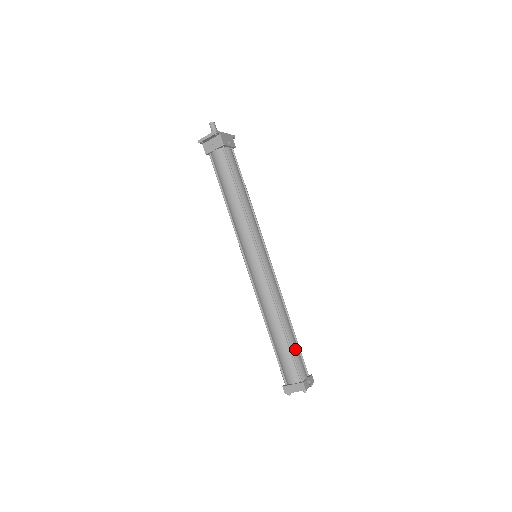
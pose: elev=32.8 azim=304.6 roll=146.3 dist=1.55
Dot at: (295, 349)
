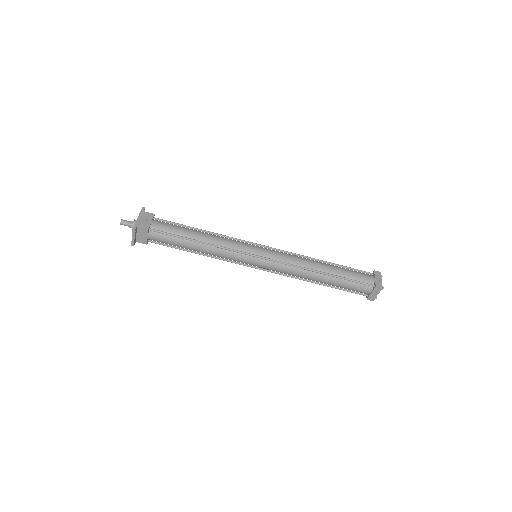
Dot at: (347, 274)
